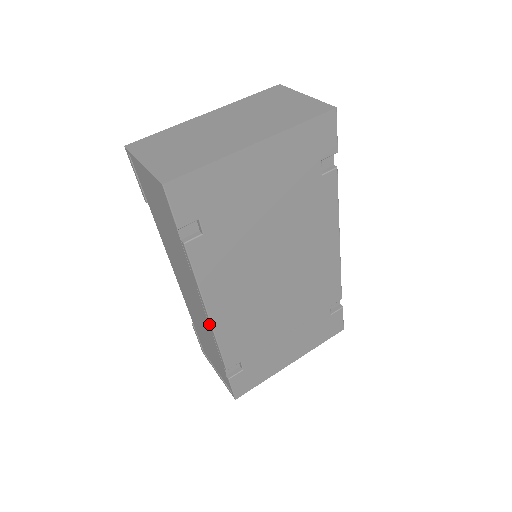
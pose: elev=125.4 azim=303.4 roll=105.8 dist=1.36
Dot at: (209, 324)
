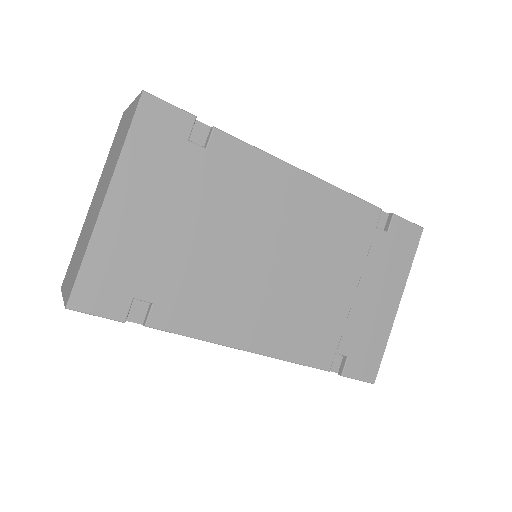
Dot at: (260, 354)
